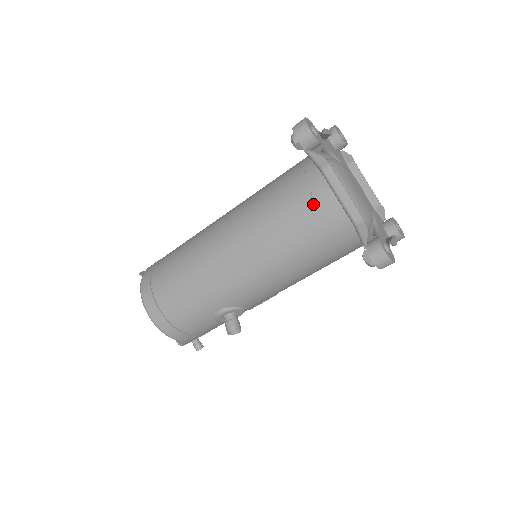
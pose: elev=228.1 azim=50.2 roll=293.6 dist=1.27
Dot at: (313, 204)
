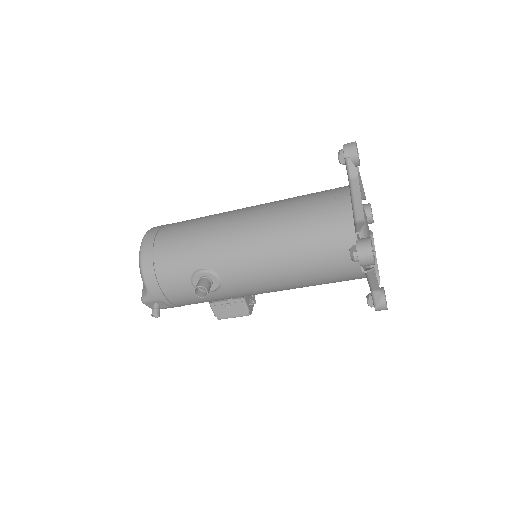
Dot at: (330, 205)
